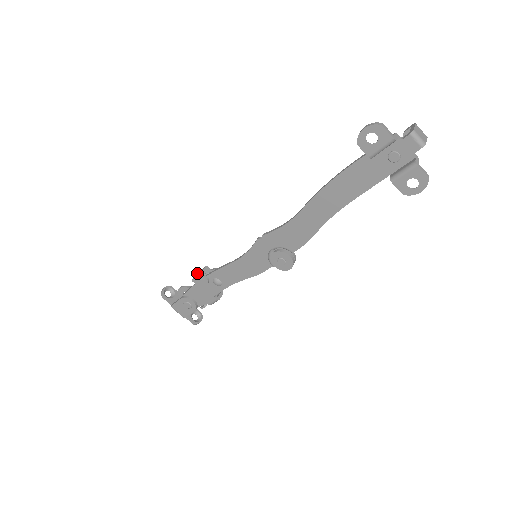
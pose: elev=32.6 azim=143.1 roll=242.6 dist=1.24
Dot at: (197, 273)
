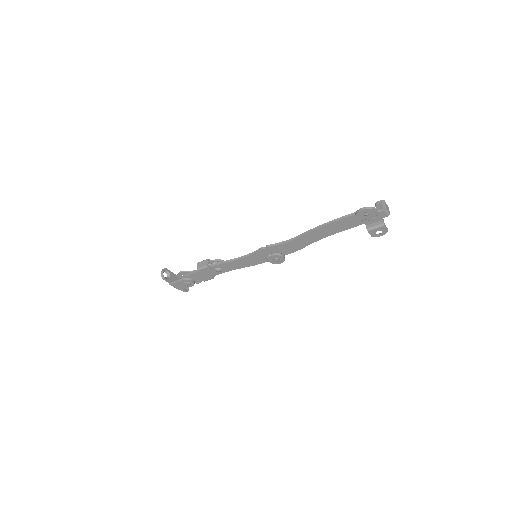
Dot at: (200, 264)
